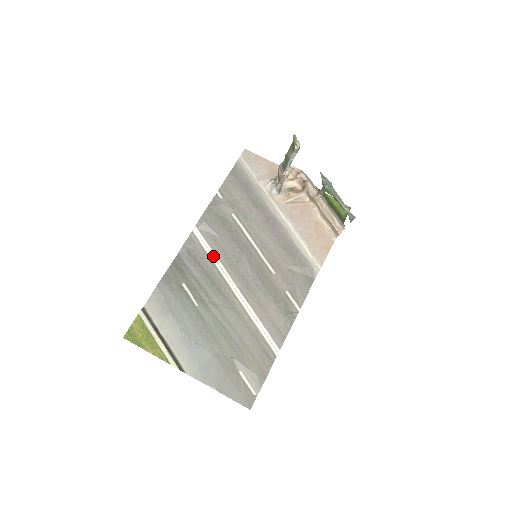
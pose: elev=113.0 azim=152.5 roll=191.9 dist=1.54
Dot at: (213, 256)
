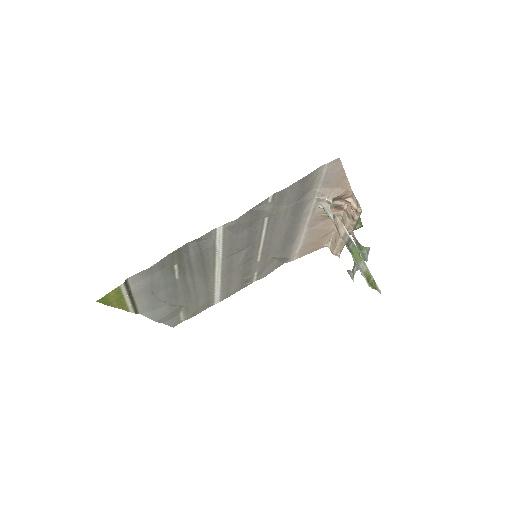
Dot at: (219, 249)
